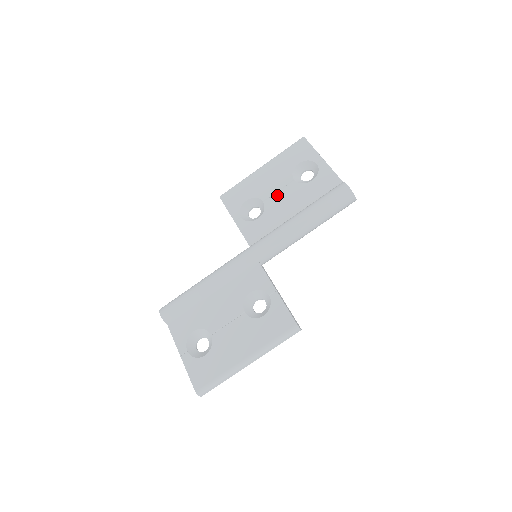
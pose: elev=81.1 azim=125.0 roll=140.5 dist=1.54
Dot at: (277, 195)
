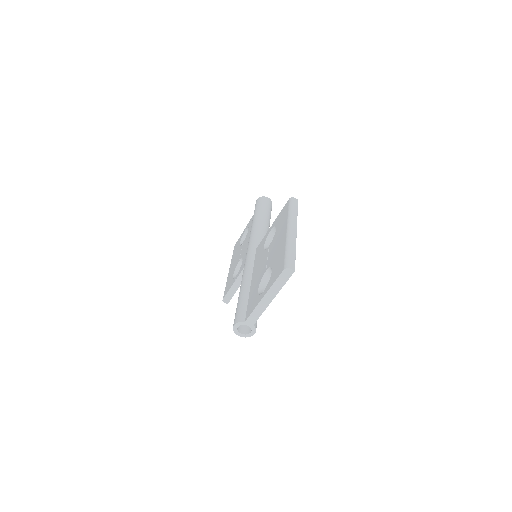
Dot at: (242, 251)
